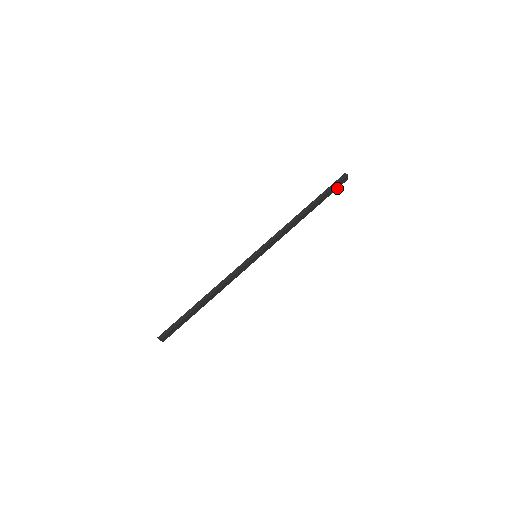
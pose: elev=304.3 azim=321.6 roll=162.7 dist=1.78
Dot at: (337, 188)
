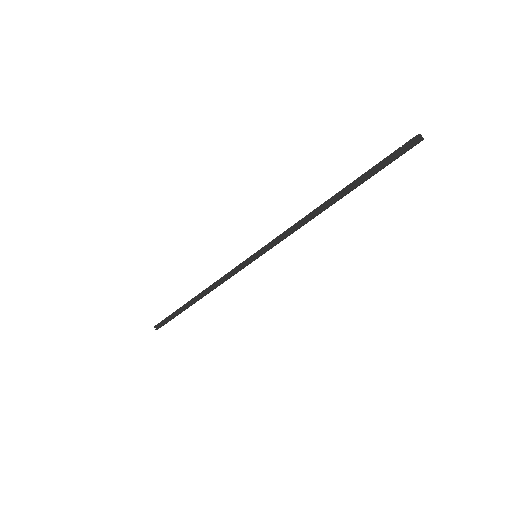
Dot at: occluded
